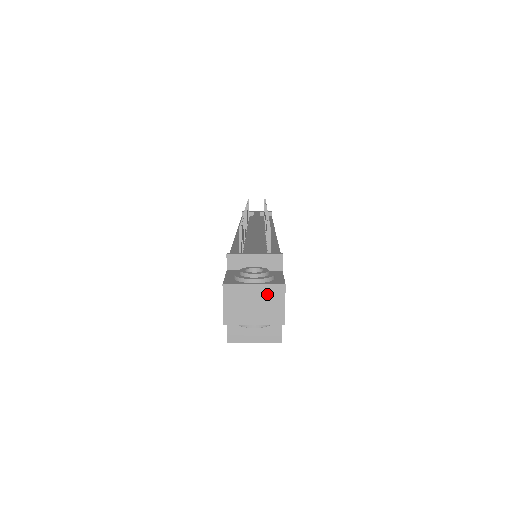
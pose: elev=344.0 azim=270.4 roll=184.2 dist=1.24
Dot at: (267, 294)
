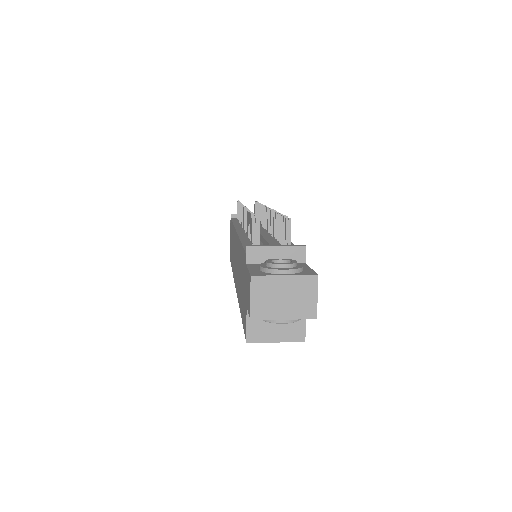
Dot at: (298, 286)
